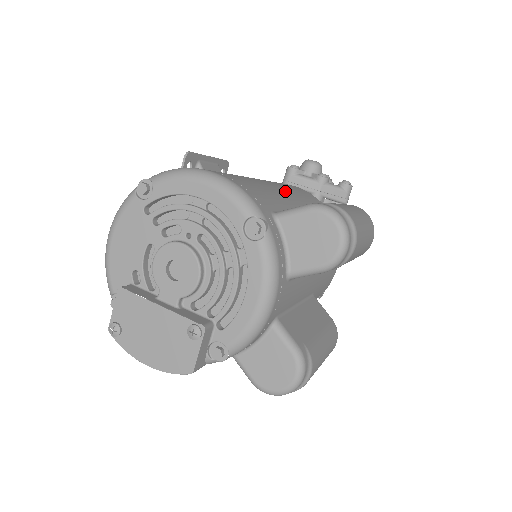
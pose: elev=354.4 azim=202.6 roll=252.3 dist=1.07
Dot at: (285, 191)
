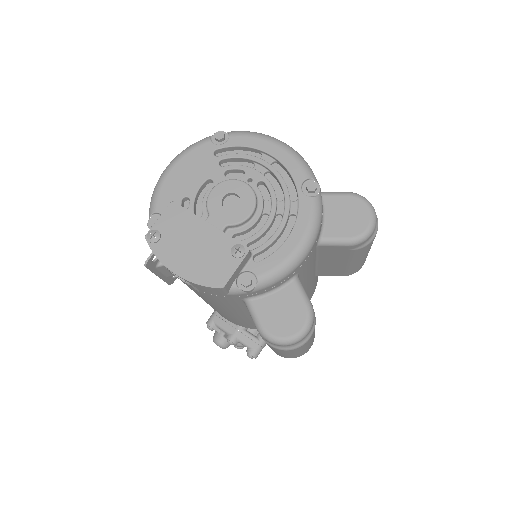
Dot at: occluded
